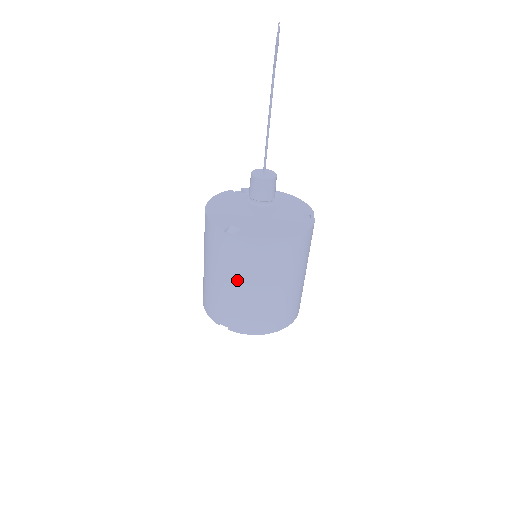
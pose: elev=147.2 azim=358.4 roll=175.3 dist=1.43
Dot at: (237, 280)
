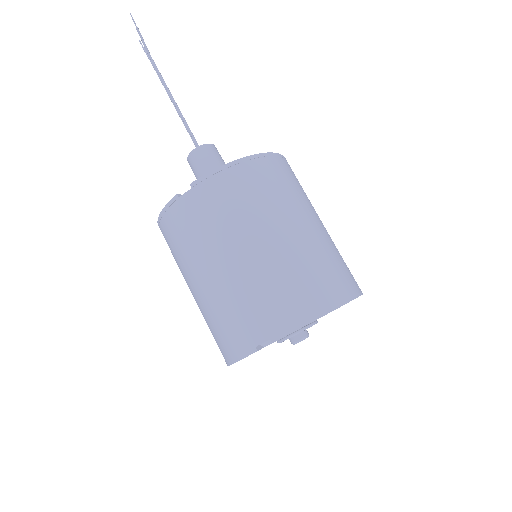
Dot at: (231, 245)
